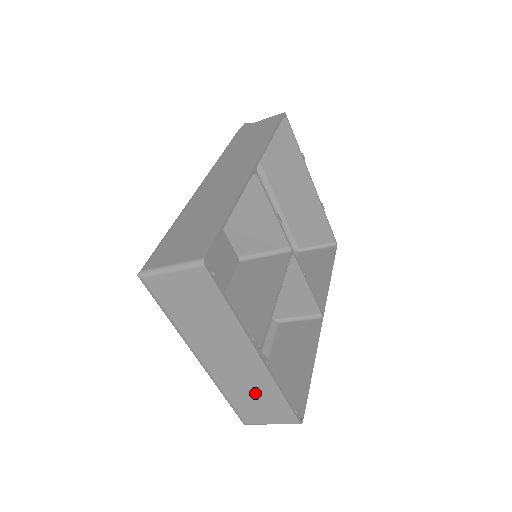
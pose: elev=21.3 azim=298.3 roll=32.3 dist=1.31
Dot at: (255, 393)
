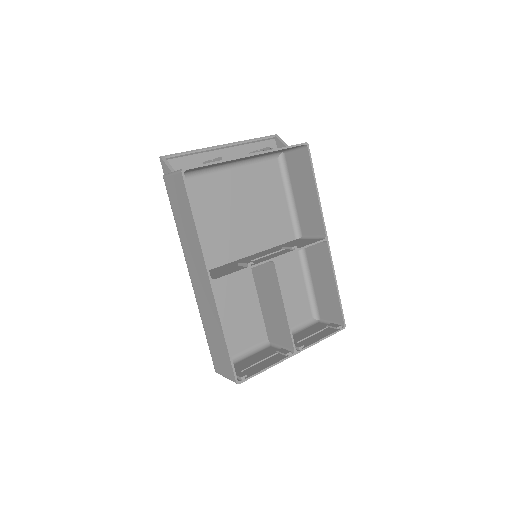
Dot at: occluded
